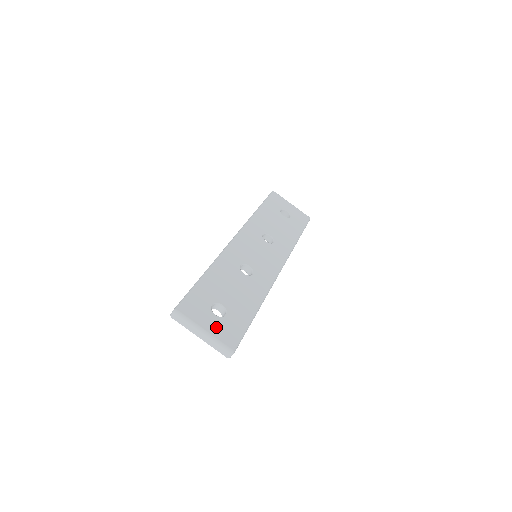
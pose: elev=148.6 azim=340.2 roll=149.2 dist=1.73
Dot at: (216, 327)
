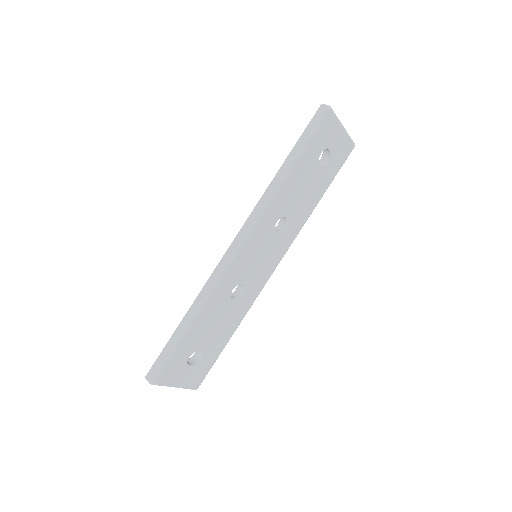
Dot at: (188, 378)
